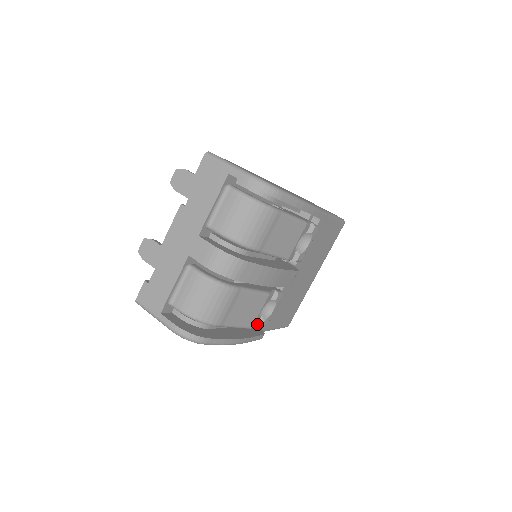
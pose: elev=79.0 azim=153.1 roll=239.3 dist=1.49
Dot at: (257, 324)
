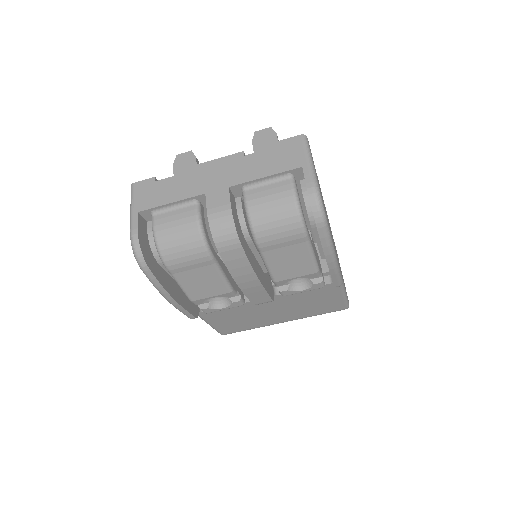
Dot at: (200, 304)
